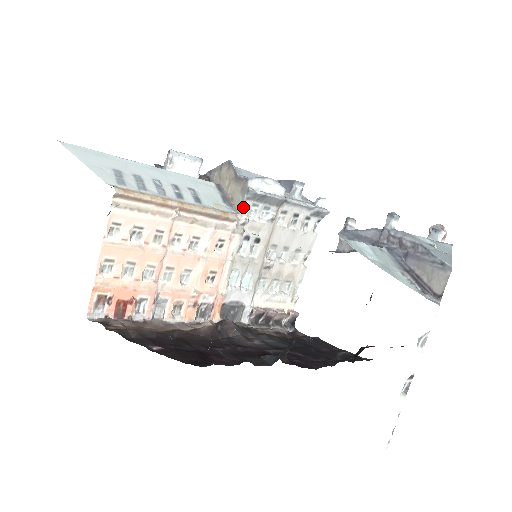
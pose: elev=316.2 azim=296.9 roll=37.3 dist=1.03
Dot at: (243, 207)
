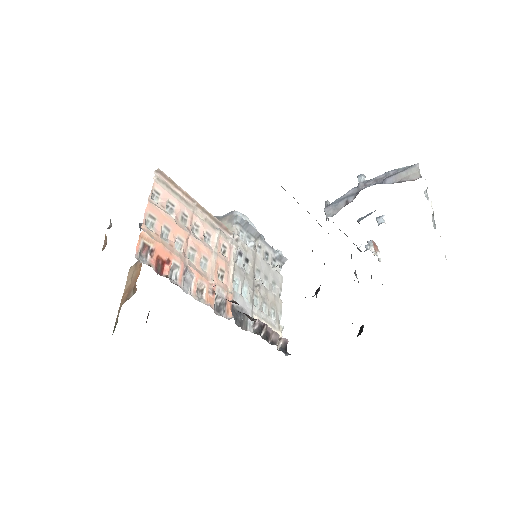
Dot at: (234, 228)
